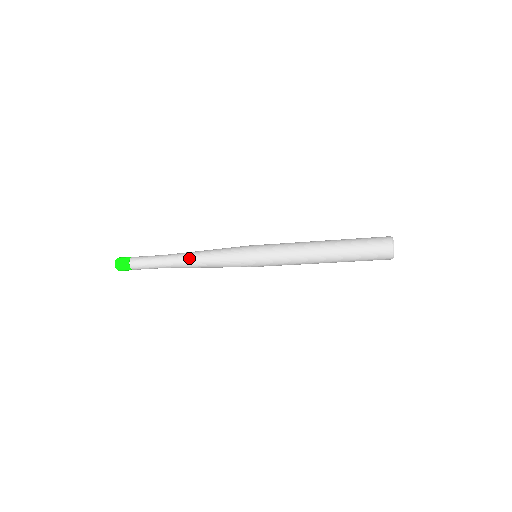
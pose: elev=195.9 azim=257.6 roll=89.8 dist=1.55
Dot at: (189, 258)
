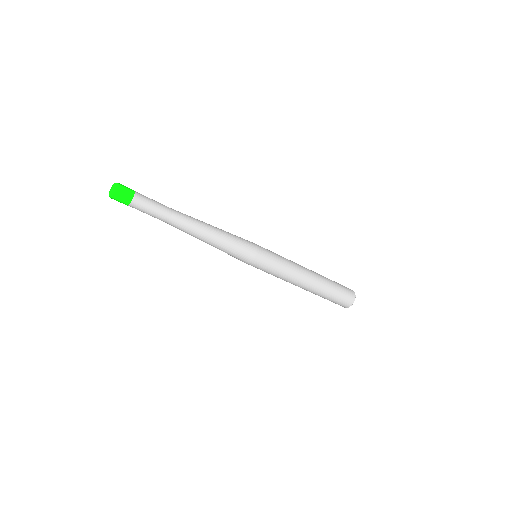
Dot at: (199, 232)
